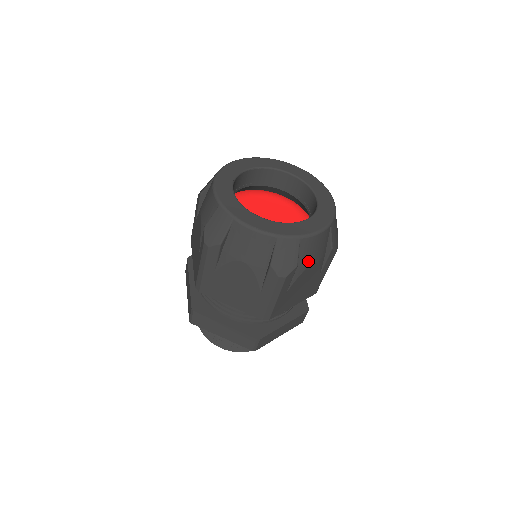
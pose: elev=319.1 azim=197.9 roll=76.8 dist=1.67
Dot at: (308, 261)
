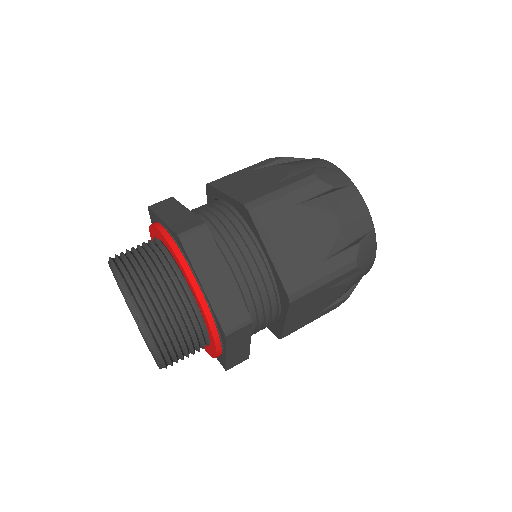
Dot at: (353, 280)
